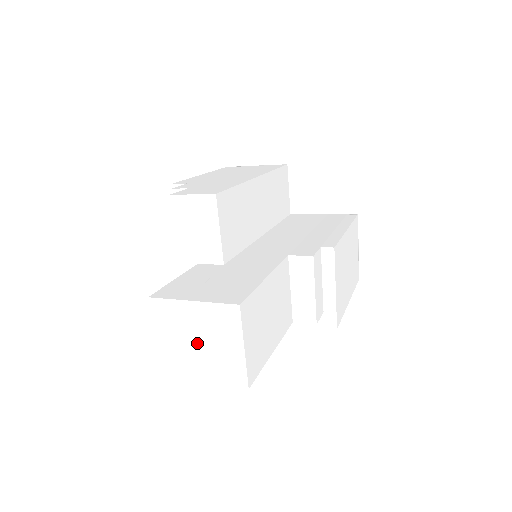
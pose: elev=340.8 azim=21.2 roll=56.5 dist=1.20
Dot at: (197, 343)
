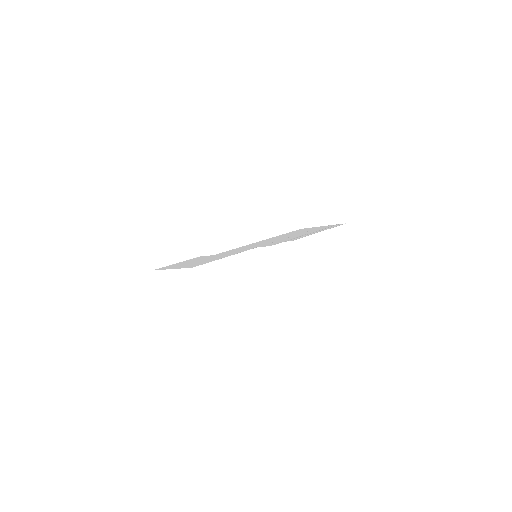
Dot at: (177, 297)
